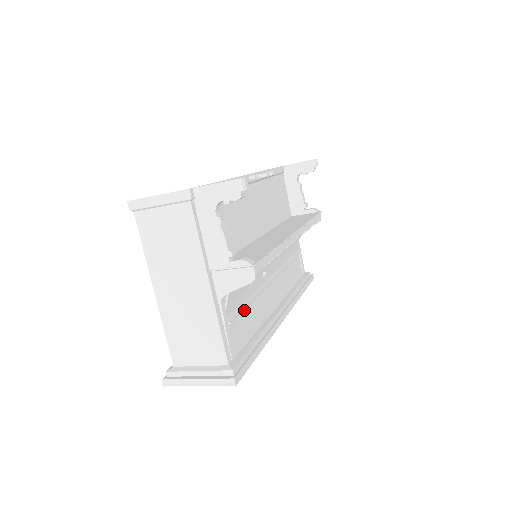
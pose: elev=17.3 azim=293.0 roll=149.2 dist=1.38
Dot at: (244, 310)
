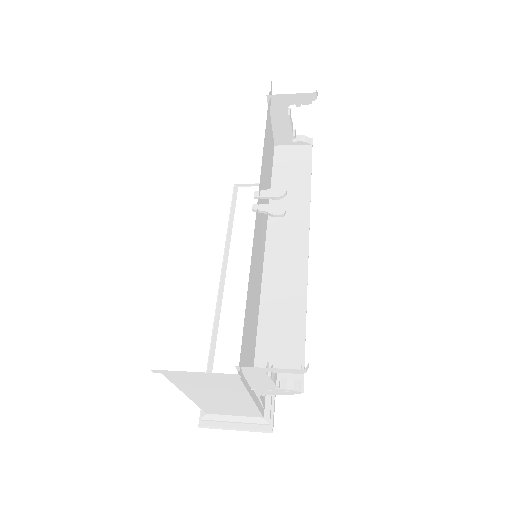
Dot at: occluded
